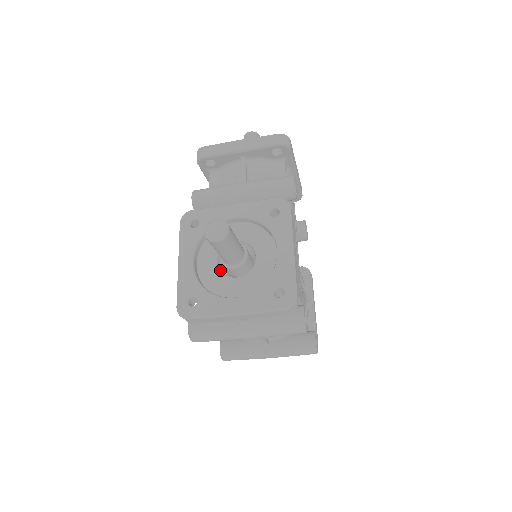
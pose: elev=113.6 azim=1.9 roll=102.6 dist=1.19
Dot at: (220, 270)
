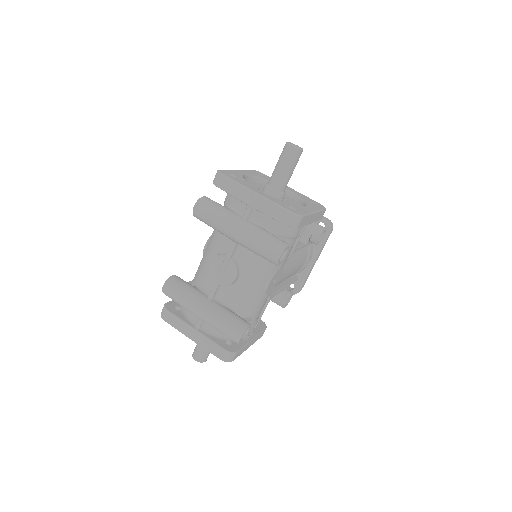
Dot at: occluded
